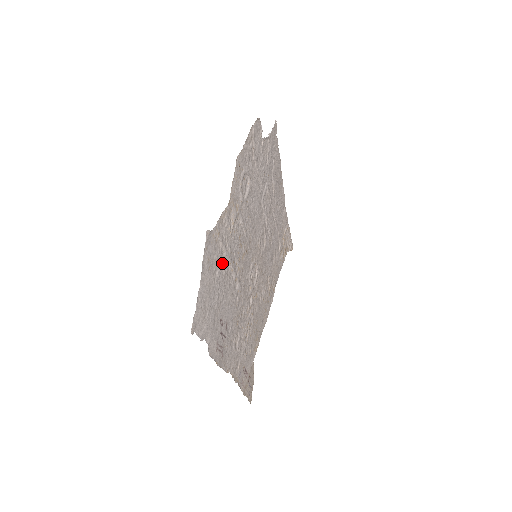
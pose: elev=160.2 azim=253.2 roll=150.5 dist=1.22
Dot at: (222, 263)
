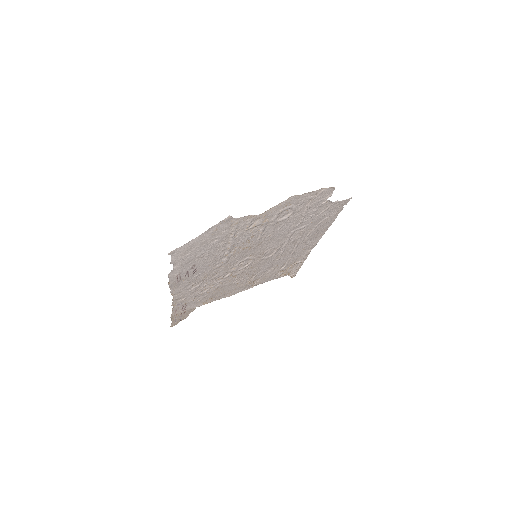
Dot at: (225, 239)
